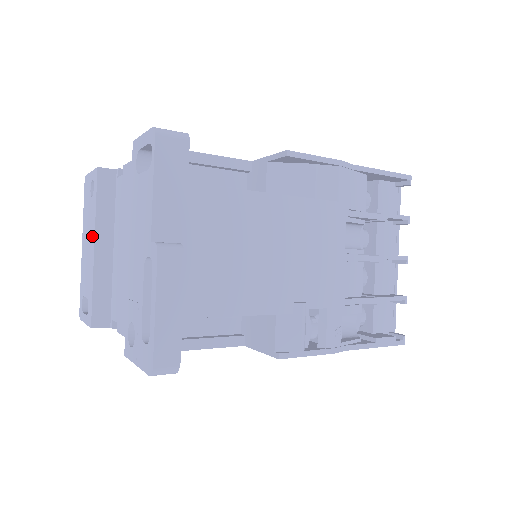
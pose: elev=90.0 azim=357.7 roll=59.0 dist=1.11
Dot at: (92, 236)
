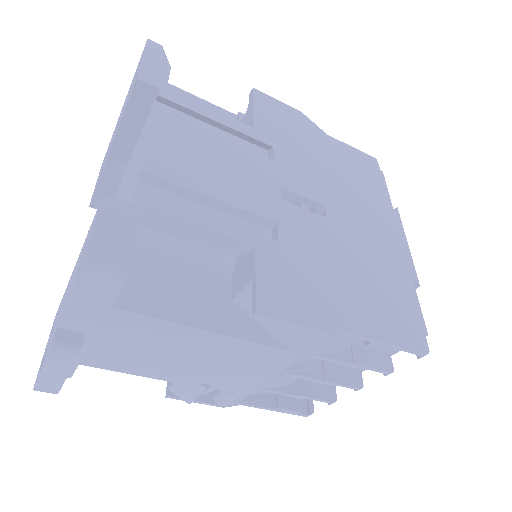
Dot at: occluded
